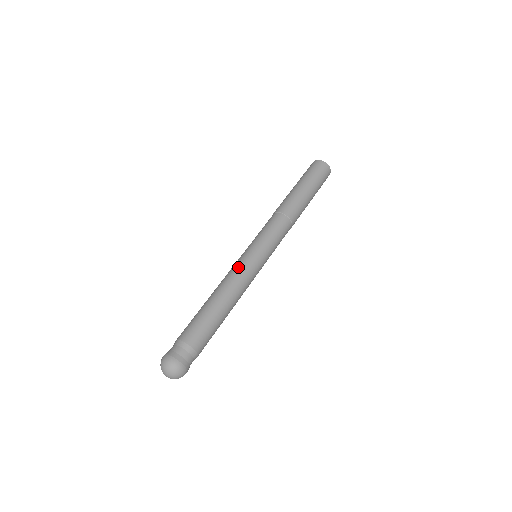
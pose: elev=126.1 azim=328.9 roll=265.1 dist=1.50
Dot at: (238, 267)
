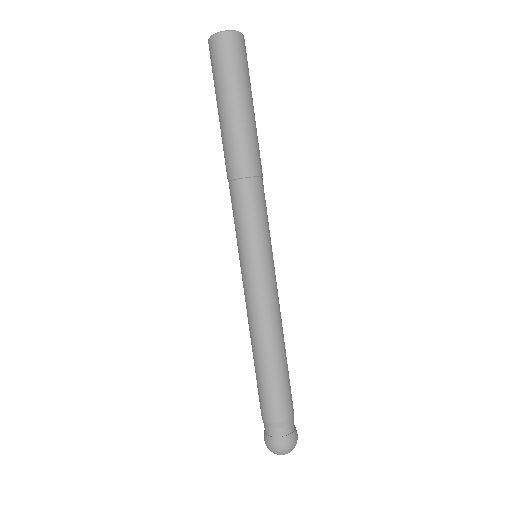
Dot at: (245, 297)
